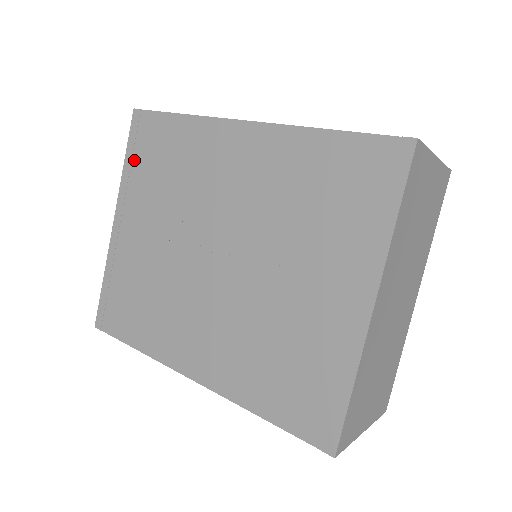
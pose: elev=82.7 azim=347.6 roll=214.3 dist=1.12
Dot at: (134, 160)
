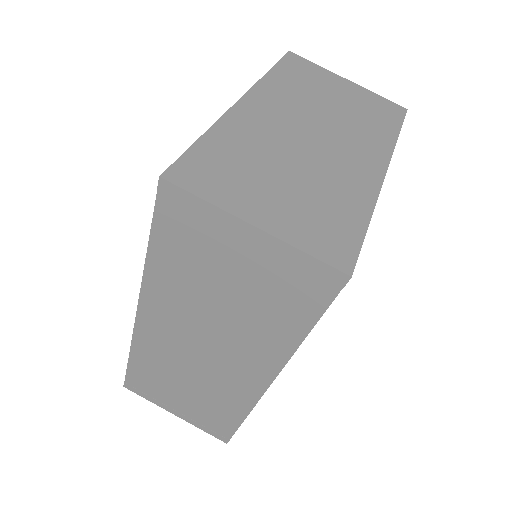
Dot at: occluded
